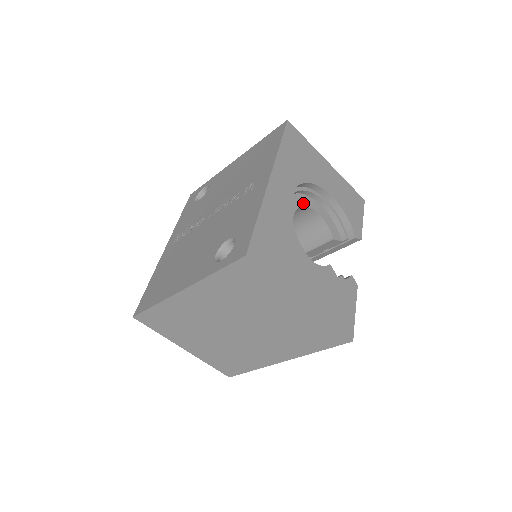
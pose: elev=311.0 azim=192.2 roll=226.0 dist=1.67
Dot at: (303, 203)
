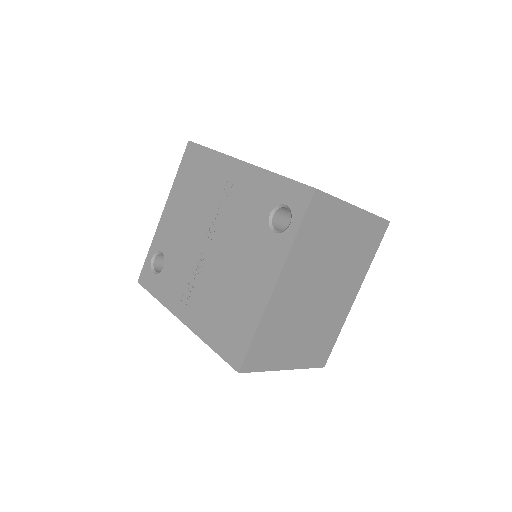
Dot at: occluded
